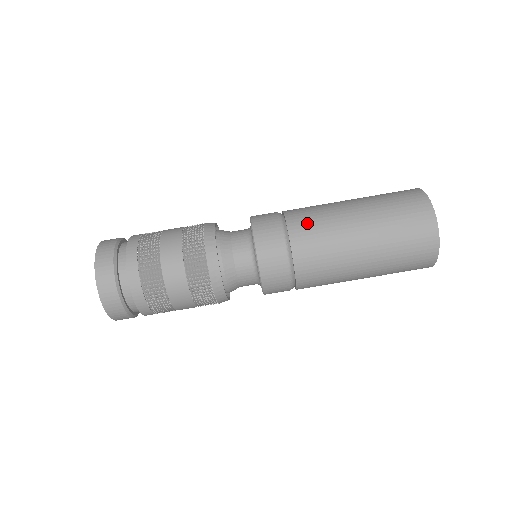
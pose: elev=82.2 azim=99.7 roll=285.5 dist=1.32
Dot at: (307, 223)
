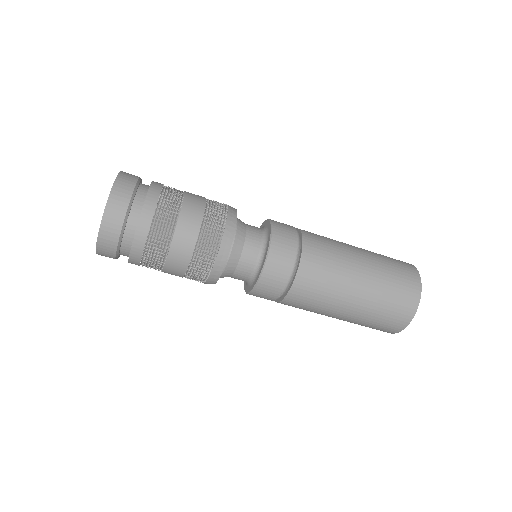
Dot at: (320, 252)
